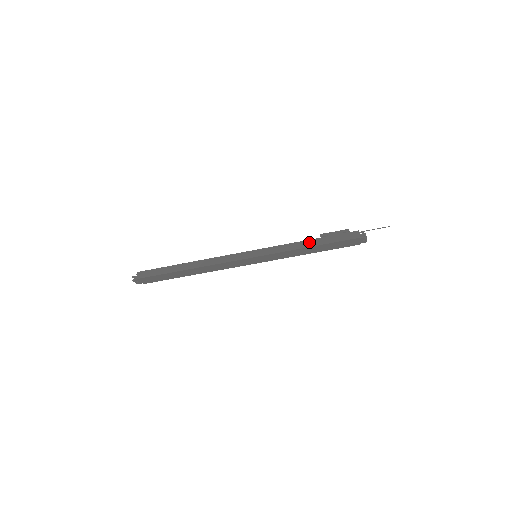
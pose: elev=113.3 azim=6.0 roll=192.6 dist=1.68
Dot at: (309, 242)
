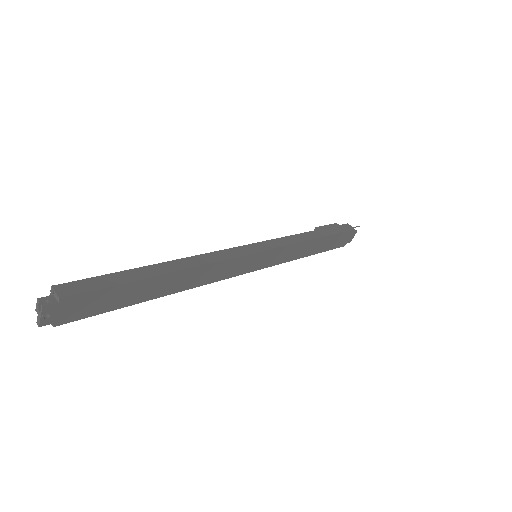
Dot at: (314, 233)
